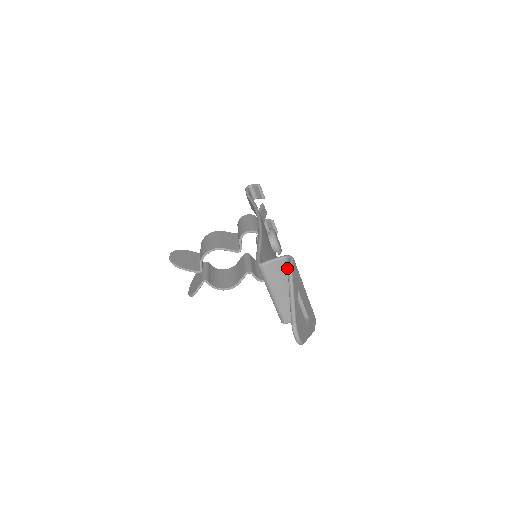
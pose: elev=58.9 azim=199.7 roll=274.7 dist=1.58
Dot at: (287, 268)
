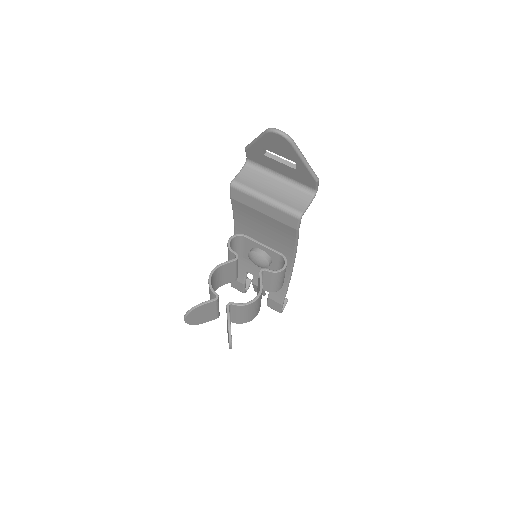
Dot at: (254, 171)
